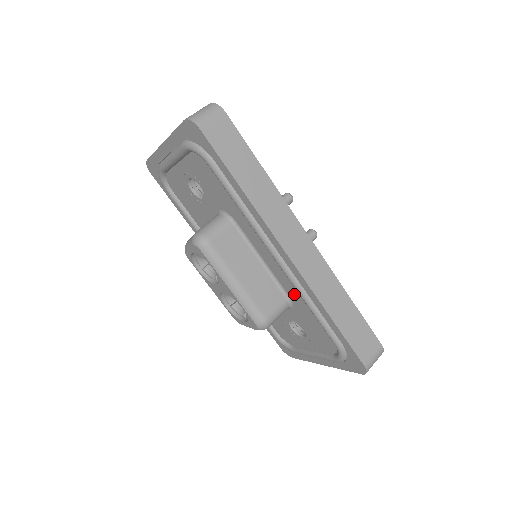
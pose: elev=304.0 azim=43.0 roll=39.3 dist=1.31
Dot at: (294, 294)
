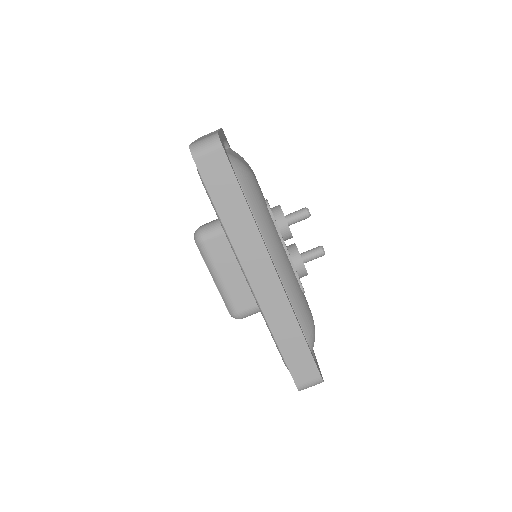
Dot at: occluded
